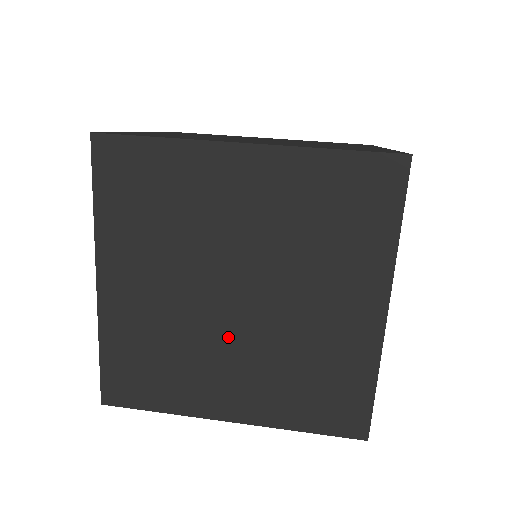
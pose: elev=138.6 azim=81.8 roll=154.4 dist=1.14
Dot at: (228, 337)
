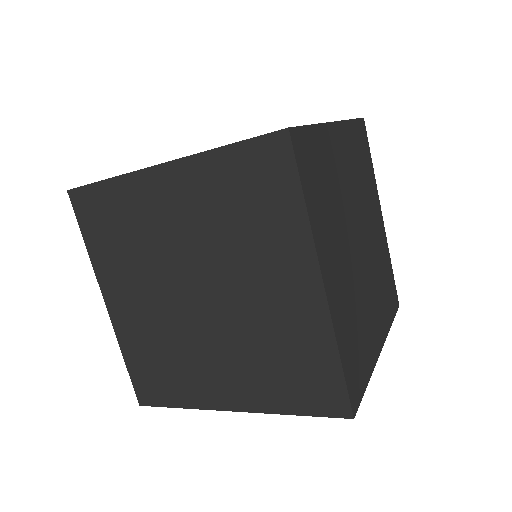
Dot at: occluded
